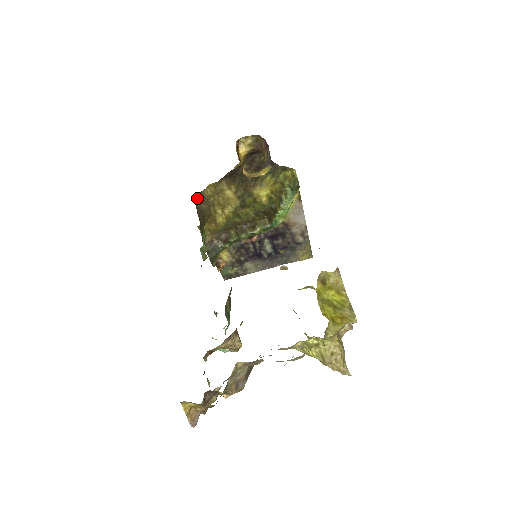
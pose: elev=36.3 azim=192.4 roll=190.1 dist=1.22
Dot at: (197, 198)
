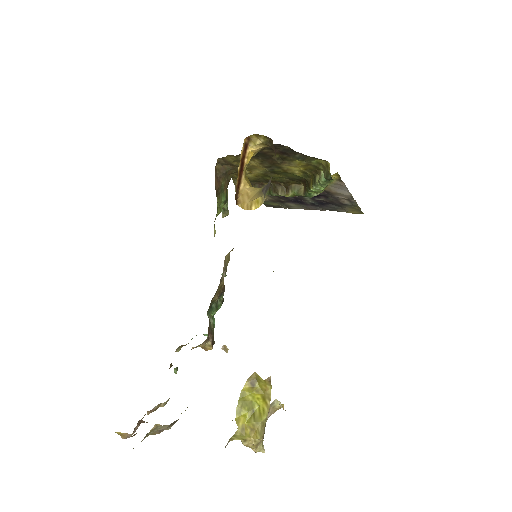
Dot at: (217, 161)
